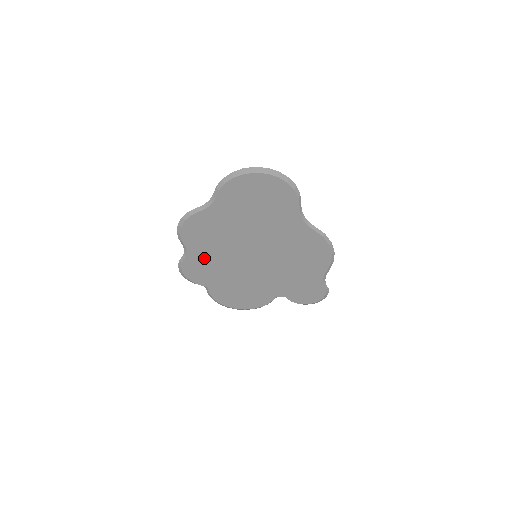
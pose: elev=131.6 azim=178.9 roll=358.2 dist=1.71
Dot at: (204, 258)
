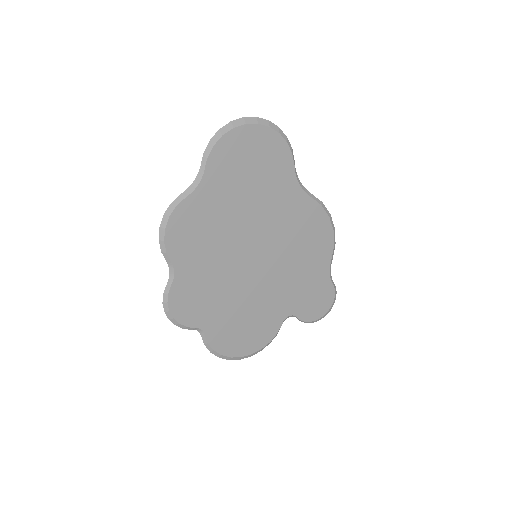
Dot at: (196, 277)
